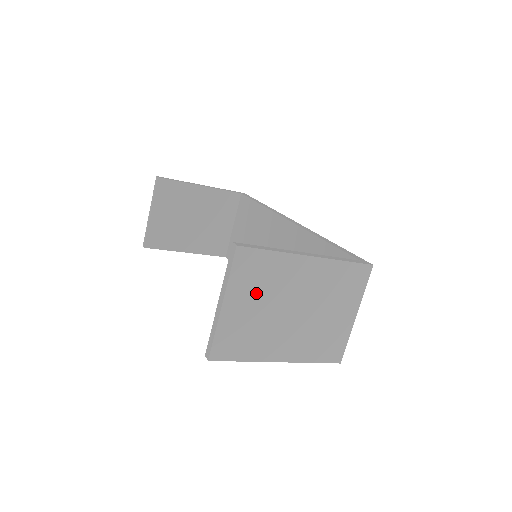
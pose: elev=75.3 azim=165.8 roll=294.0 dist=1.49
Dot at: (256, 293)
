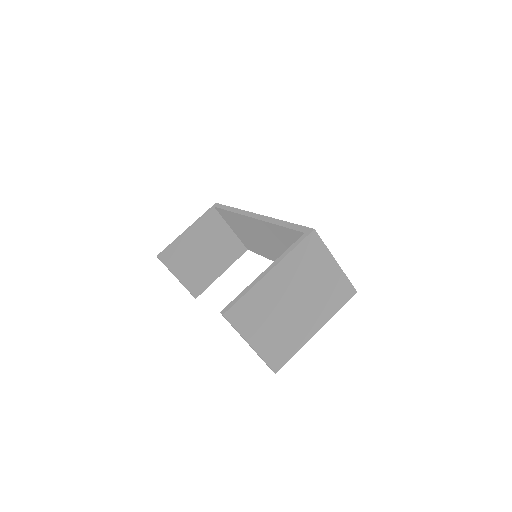
Dot at: (262, 321)
